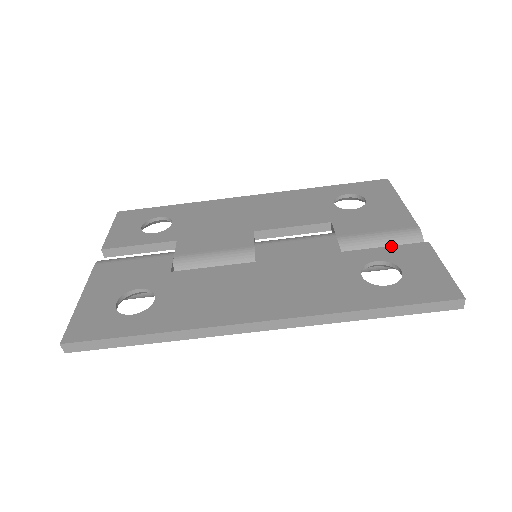
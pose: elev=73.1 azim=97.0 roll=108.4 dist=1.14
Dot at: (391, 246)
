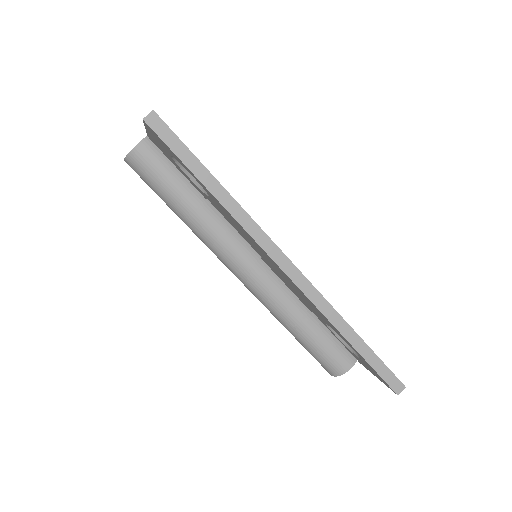
Dot at: occluded
